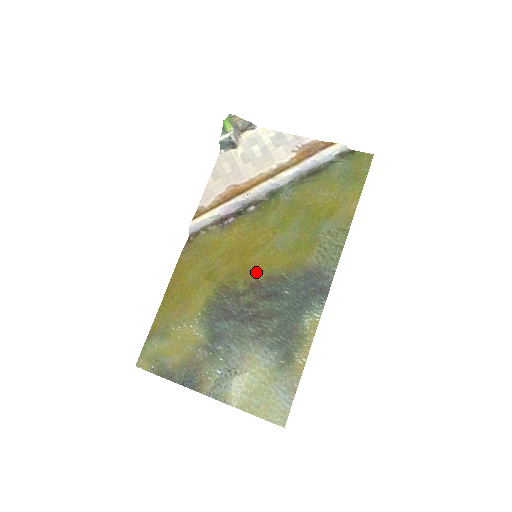
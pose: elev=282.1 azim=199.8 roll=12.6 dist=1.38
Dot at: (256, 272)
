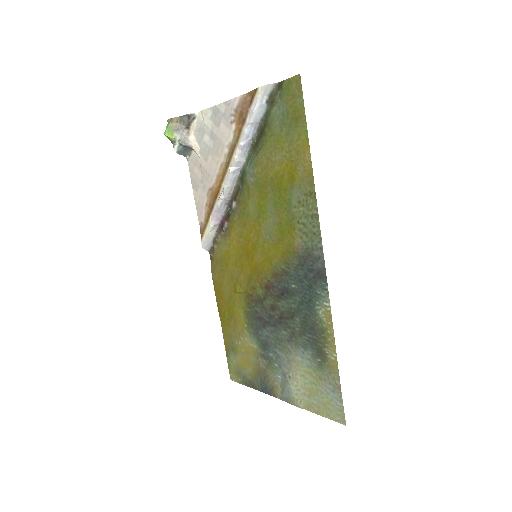
Dot at: (264, 272)
